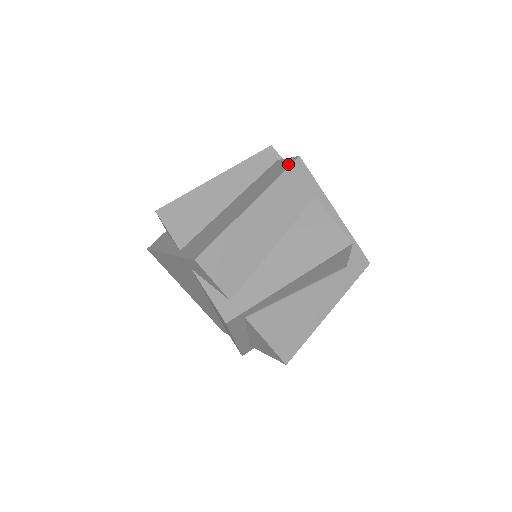
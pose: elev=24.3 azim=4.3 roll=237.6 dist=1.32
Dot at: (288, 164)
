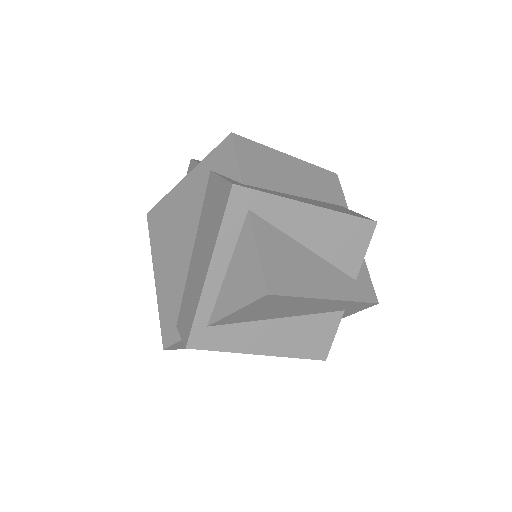
Dot at: occluded
